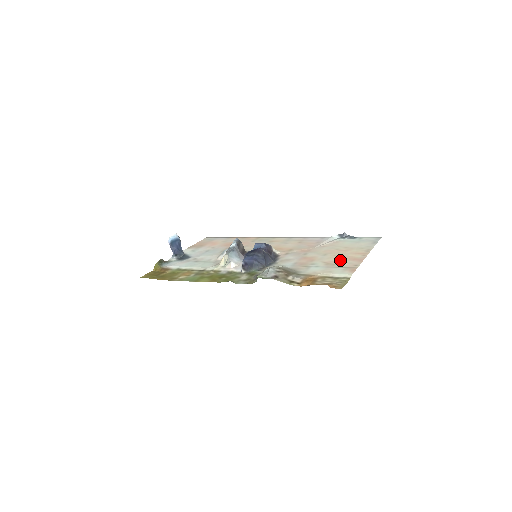
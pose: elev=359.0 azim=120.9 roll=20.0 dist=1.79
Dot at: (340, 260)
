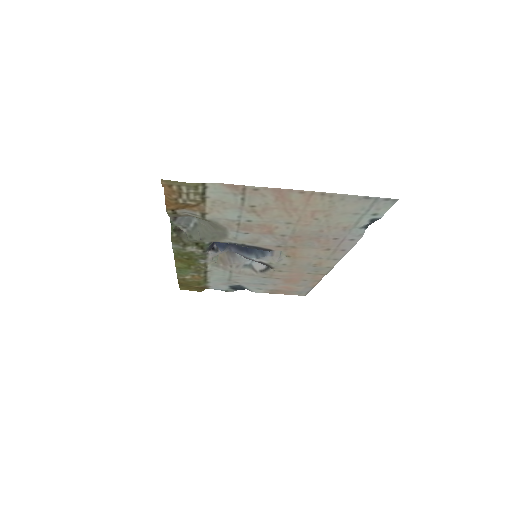
Dot at: (271, 206)
